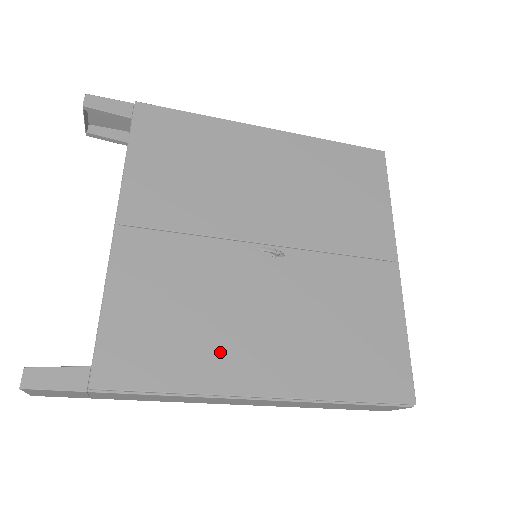
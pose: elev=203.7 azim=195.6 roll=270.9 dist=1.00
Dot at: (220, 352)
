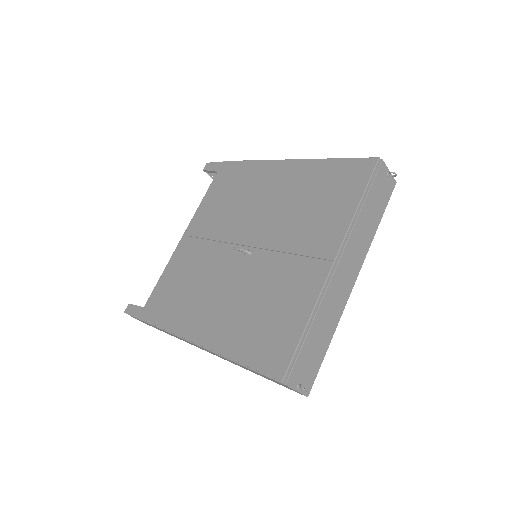
Dot at: (190, 311)
